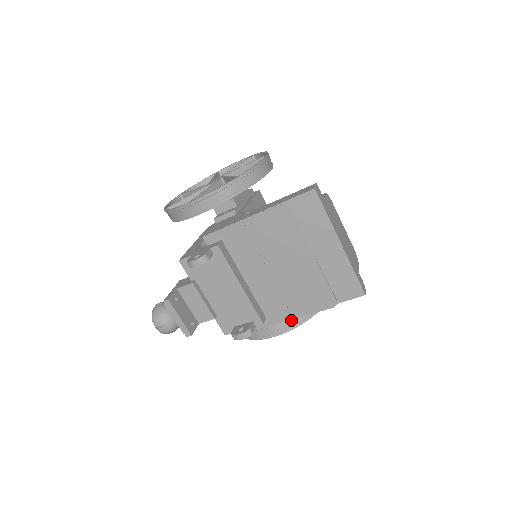
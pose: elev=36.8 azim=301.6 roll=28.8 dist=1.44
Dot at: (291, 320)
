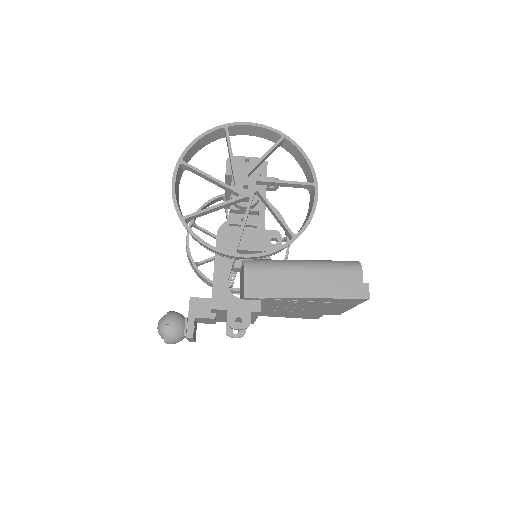
Dot at: occluded
